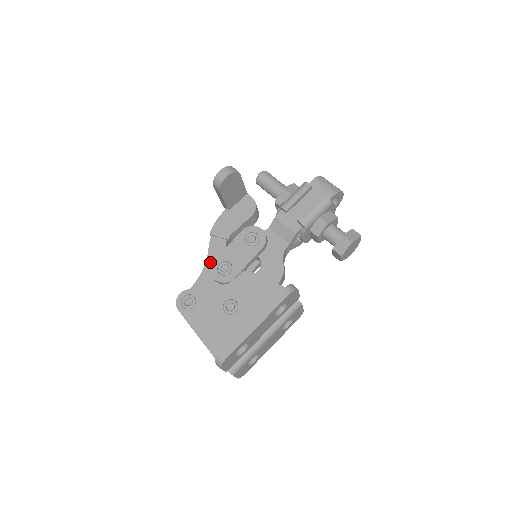
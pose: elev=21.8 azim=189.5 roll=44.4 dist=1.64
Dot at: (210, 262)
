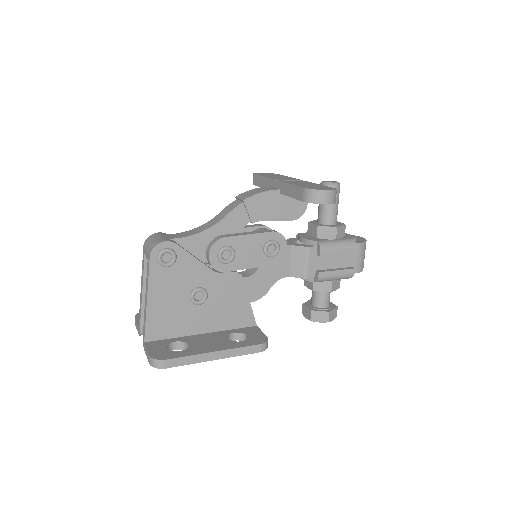
Dot at: (218, 229)
